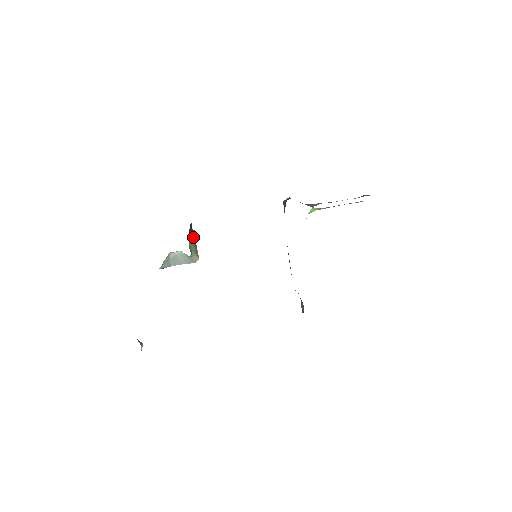
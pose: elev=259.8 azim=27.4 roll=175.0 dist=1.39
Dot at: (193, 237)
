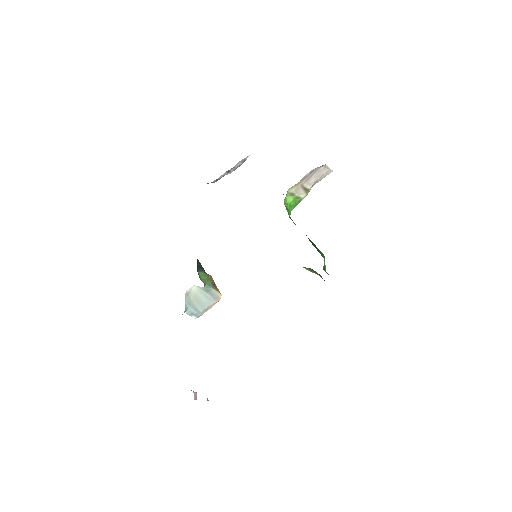
Dot at: (207, 277)
